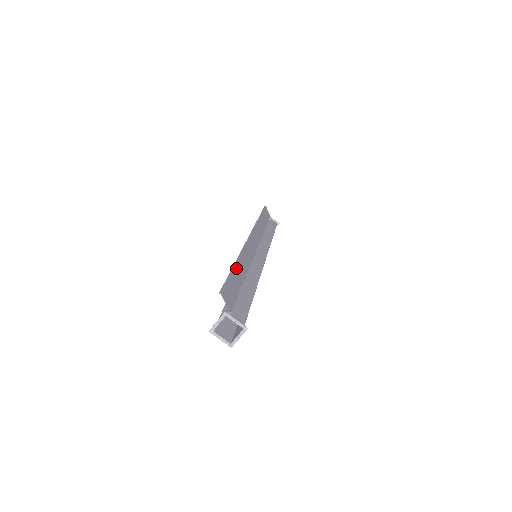
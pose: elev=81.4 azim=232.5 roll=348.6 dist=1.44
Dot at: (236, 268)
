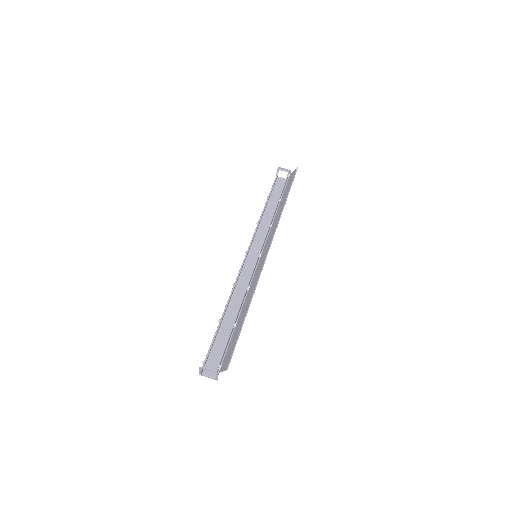
Dot at: (244, 319)
